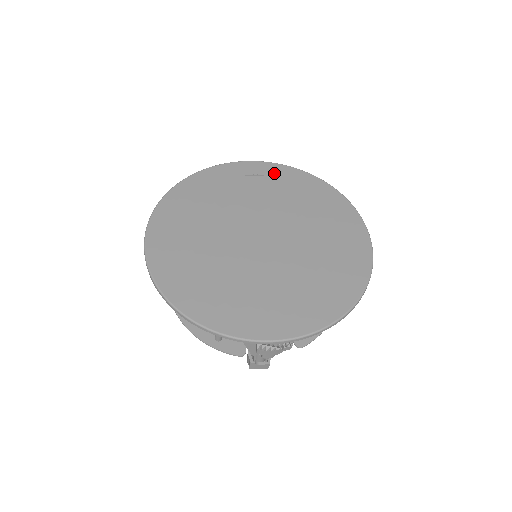
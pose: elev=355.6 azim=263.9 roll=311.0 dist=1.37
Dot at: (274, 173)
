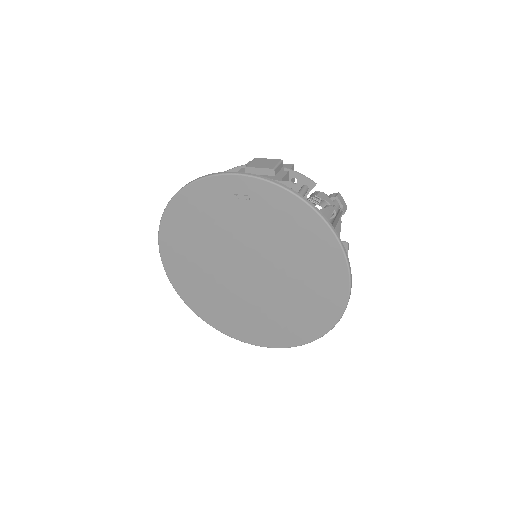
Dot at: (260, 197)
